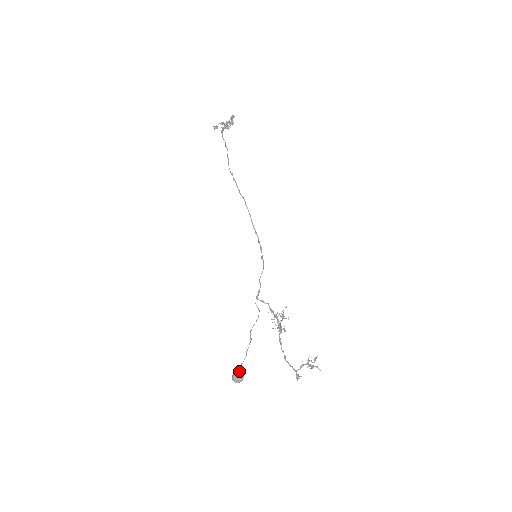
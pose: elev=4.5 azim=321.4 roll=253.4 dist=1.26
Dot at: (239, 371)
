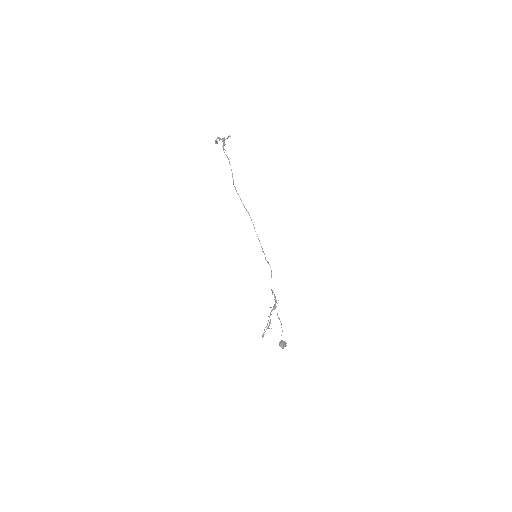
Dot at: (283, 341)
